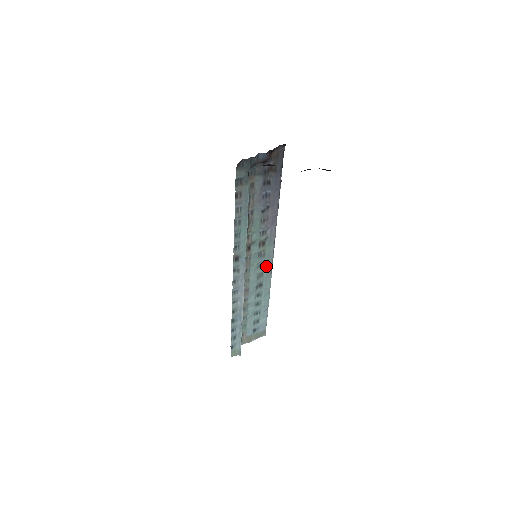
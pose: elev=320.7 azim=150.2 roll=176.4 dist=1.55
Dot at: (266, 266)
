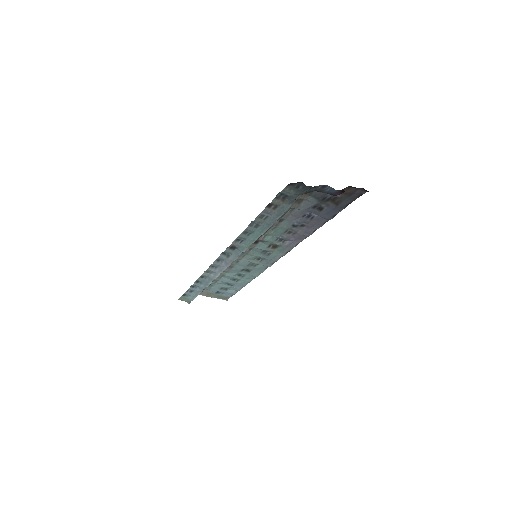
Dot at: (264, 262)
